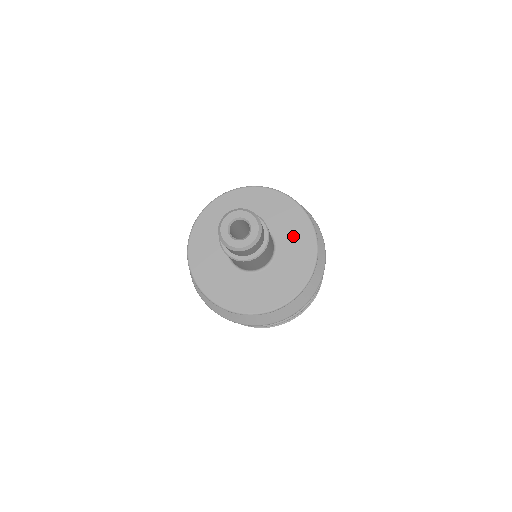
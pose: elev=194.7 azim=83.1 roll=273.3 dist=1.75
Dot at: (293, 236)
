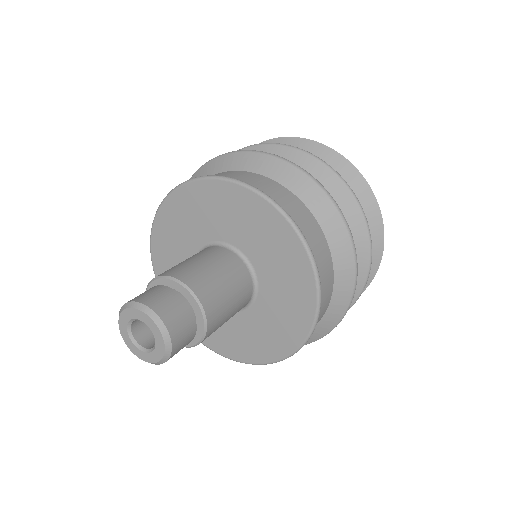
Dot at: (268, 246)
